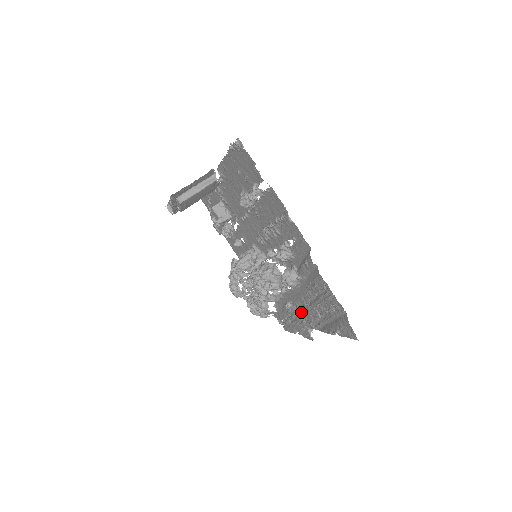
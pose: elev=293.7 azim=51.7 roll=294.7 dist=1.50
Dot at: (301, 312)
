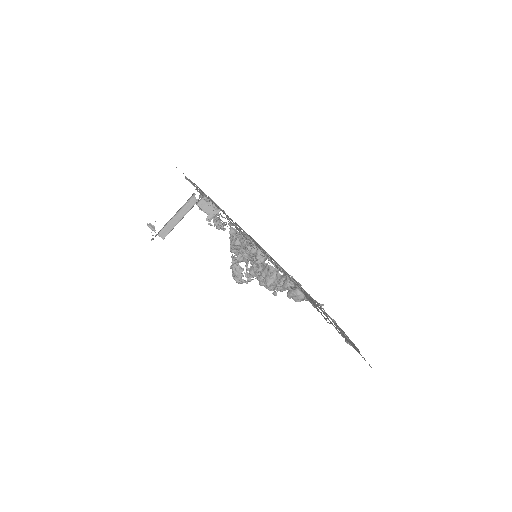
Dot at: occluded
